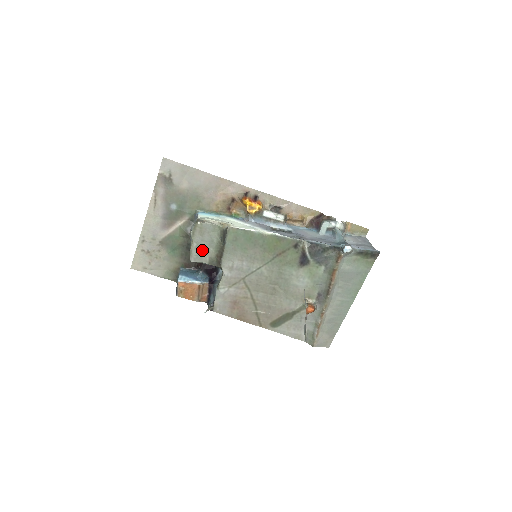
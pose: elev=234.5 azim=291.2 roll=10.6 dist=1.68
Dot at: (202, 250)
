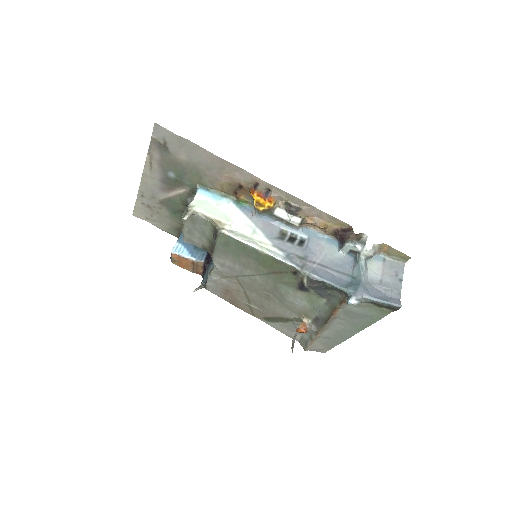
Dot at: (194, 236)
